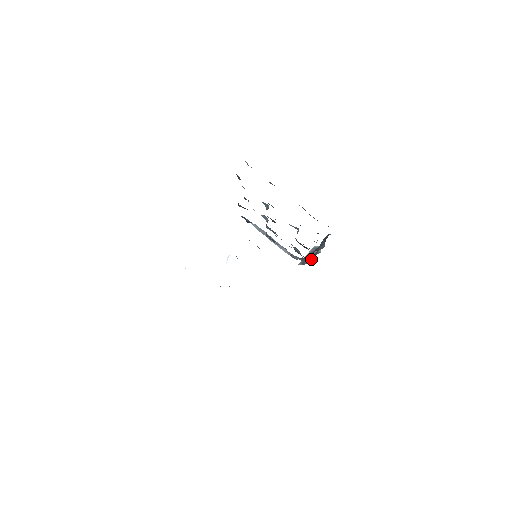
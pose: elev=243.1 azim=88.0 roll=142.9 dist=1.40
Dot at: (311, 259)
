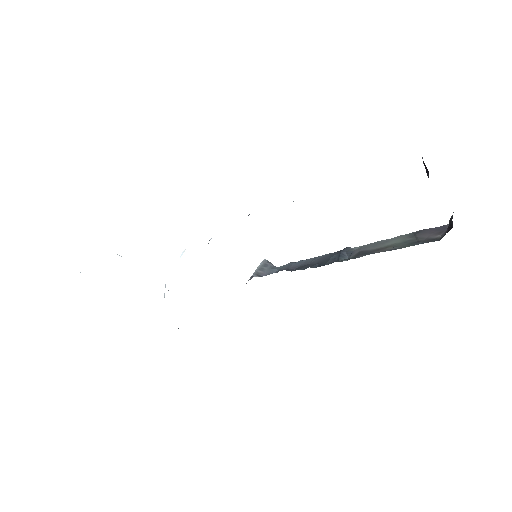
Dot at: (273, 272)
